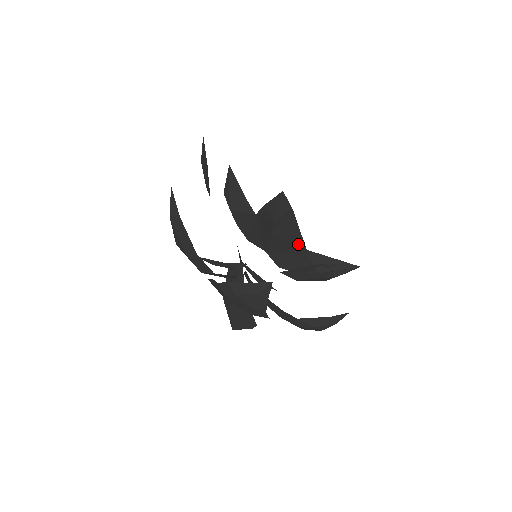
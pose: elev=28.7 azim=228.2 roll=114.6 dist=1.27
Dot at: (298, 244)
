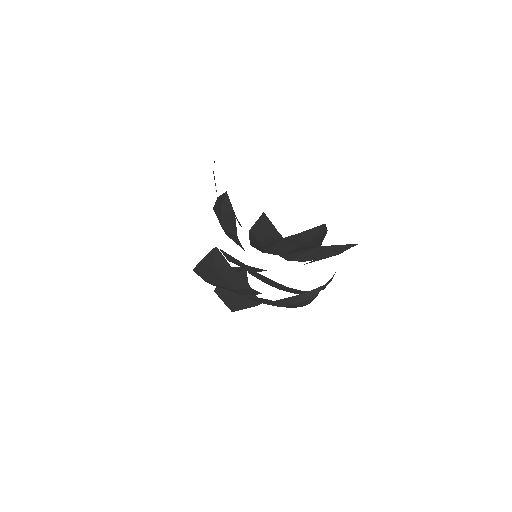
Dot at: (316, 246)
